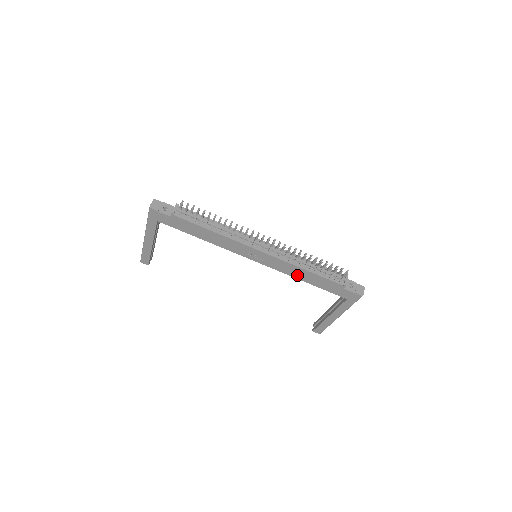
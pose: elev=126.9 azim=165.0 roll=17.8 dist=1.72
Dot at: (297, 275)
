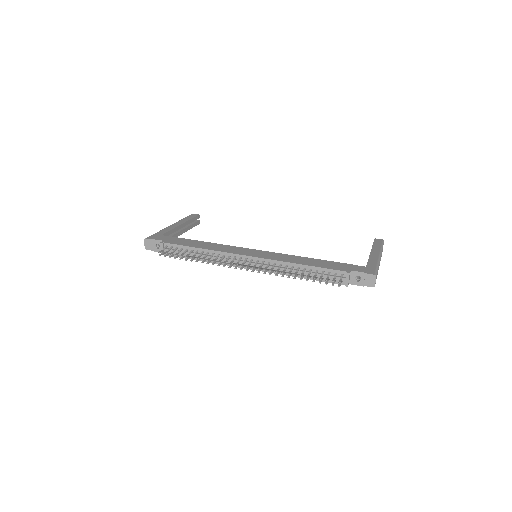
Dot at: occluded
